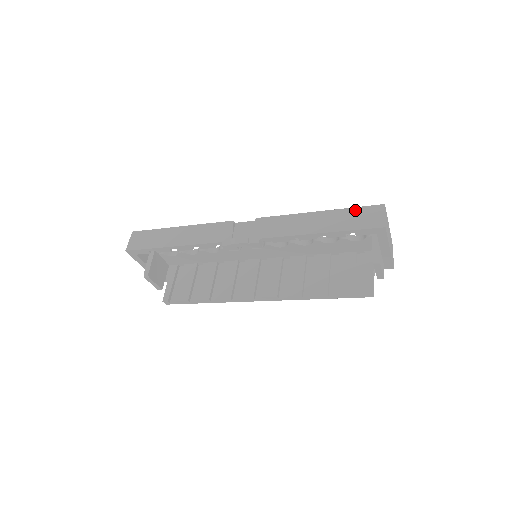
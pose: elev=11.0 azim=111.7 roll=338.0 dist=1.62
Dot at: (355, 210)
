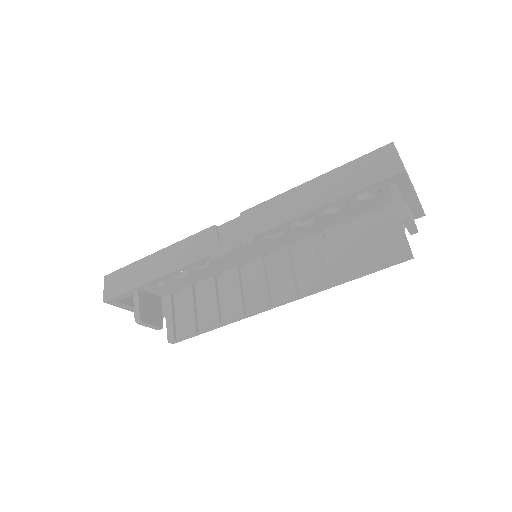
Dot at: (358, 162)
